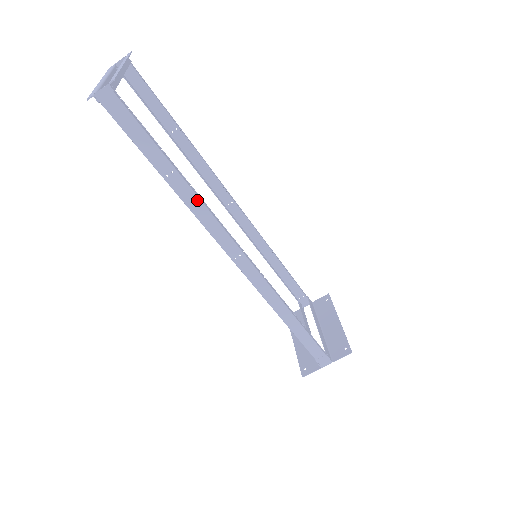
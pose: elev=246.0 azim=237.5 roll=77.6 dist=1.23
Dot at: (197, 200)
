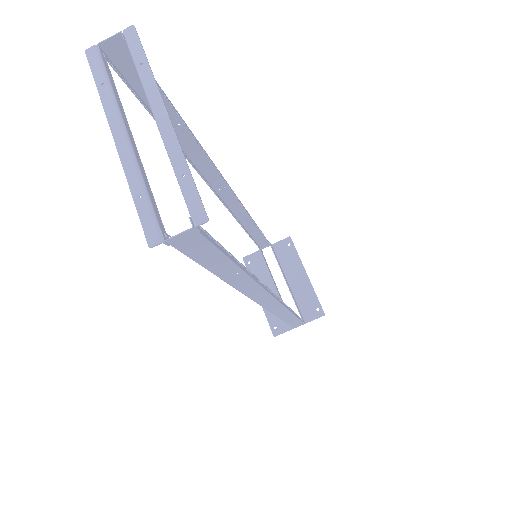
Dot at: (252, 283)
